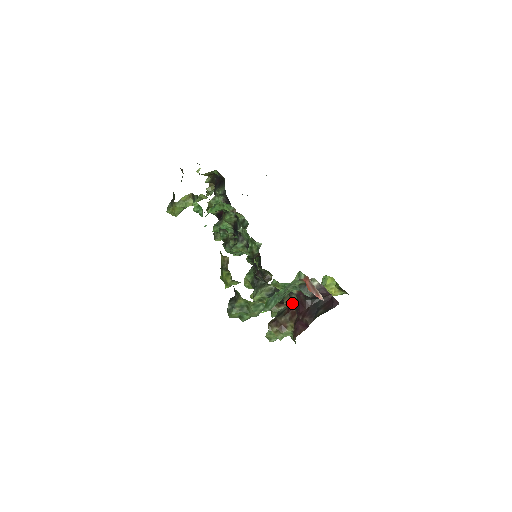
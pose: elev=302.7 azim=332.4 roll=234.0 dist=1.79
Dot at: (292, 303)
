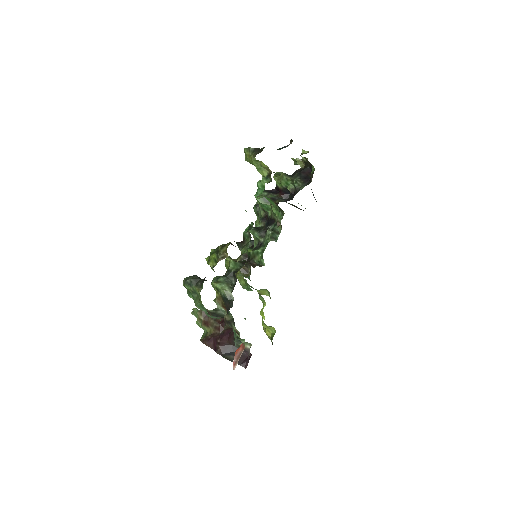
Dot at: (227, 324)
